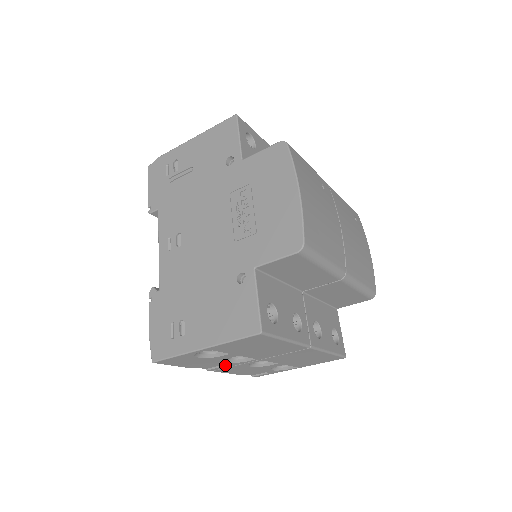
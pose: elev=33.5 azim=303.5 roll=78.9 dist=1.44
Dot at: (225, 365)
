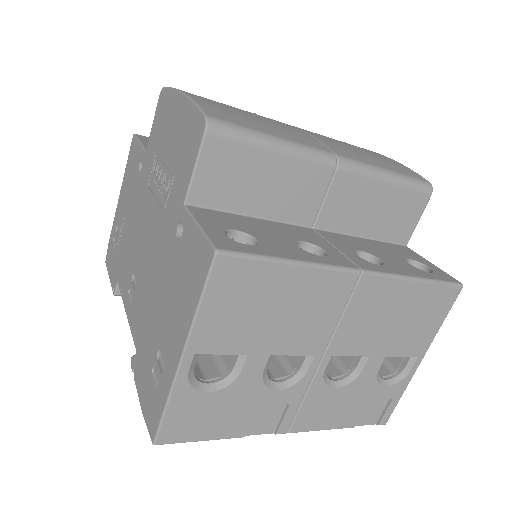
Dot at: (286, 402)
